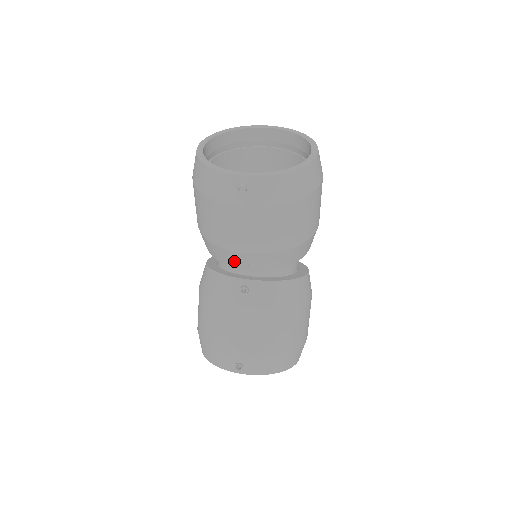
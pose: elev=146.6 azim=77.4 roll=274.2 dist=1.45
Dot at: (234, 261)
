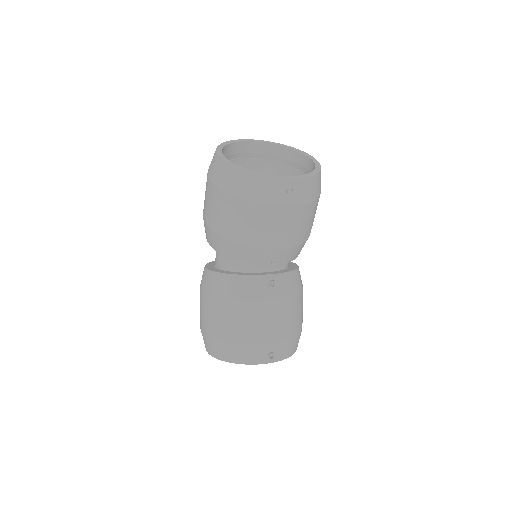
Dot at: (265, 259)
